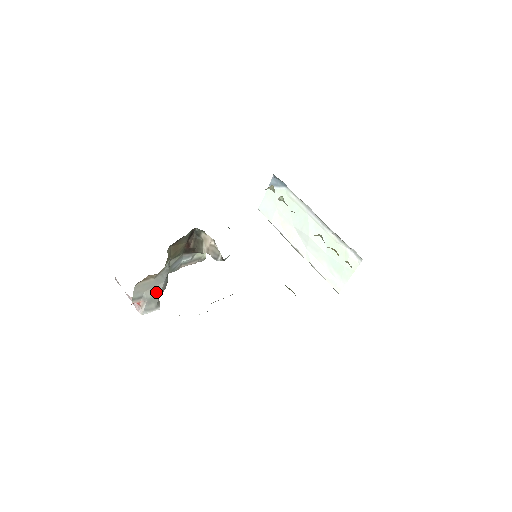
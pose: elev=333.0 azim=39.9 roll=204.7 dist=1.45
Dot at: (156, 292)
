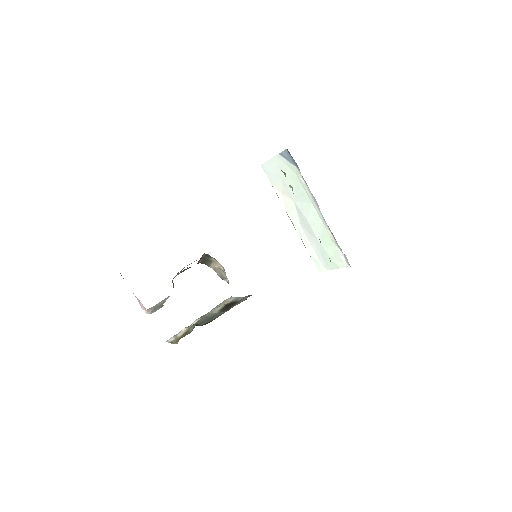
Dot at: (163, 302)
